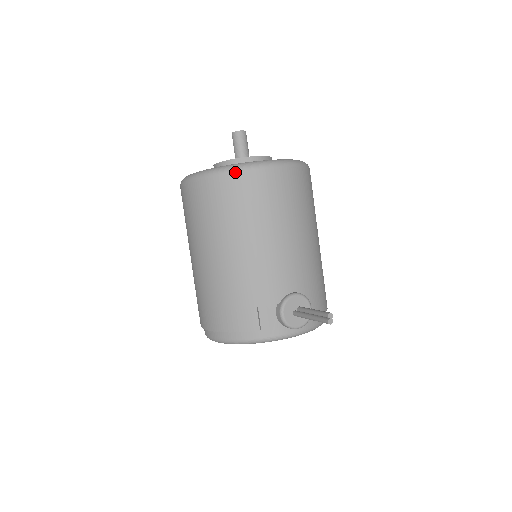
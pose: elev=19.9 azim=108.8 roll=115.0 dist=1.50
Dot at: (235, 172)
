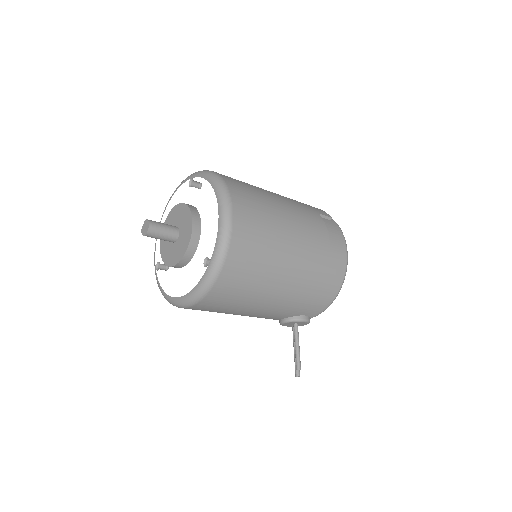
Dot at: occluded
